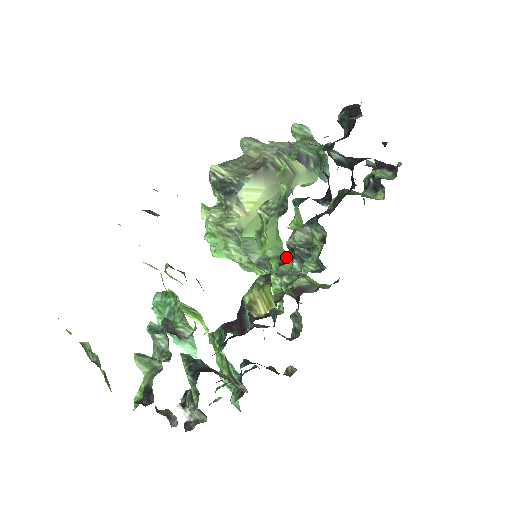
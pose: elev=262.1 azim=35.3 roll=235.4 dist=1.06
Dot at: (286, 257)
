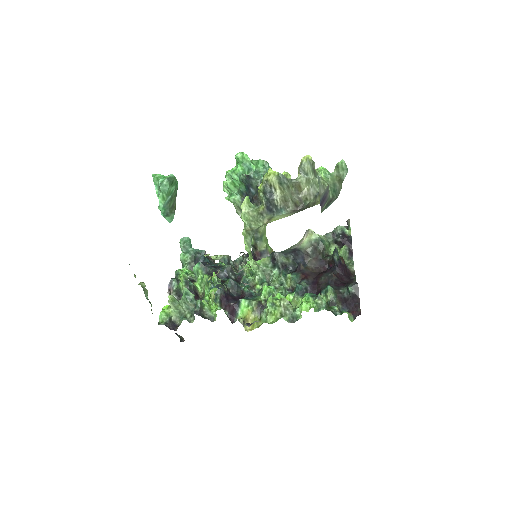
Dot at: (272, 294)
